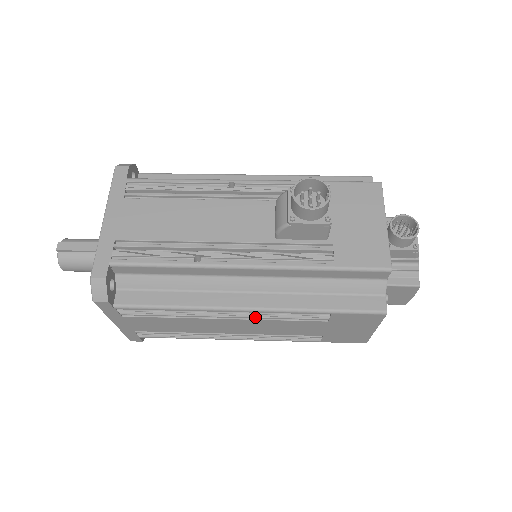
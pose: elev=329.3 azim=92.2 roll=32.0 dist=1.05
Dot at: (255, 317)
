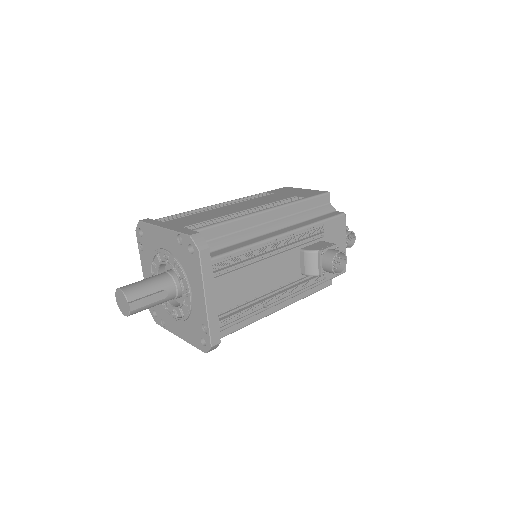
Dot at: occluded
